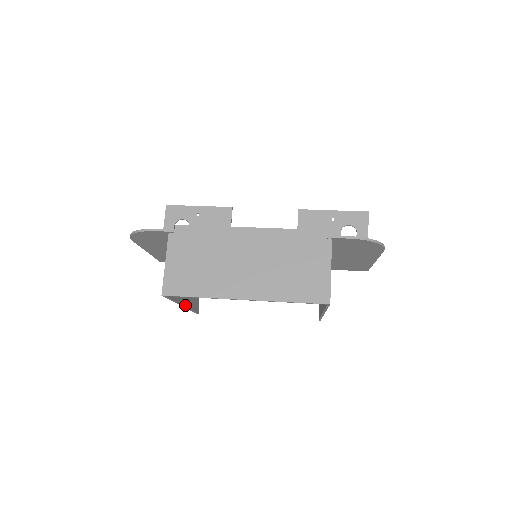
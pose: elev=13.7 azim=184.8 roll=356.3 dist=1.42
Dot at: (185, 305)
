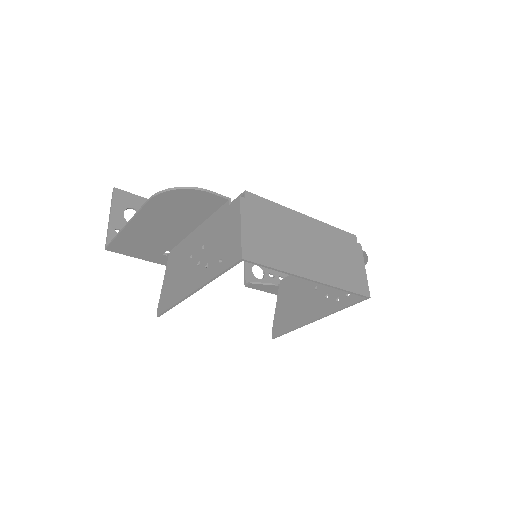
Dot at: (192, 292)
